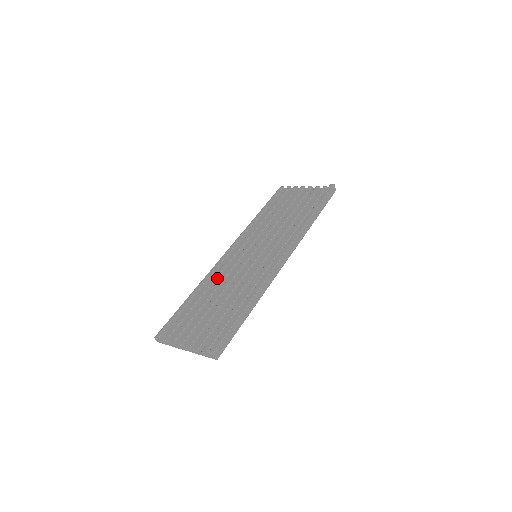
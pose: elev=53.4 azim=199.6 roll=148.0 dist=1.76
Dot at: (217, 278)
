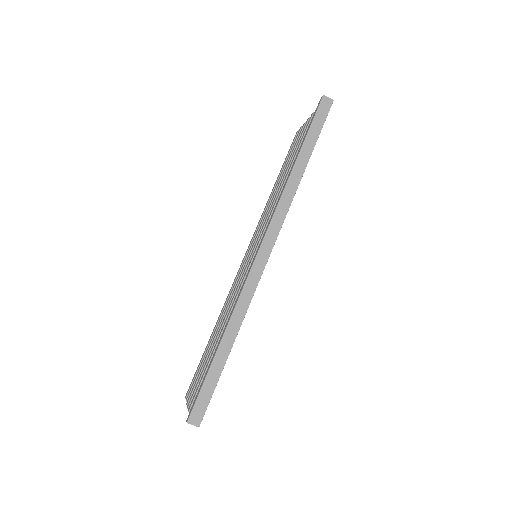
Dot at: occluded
